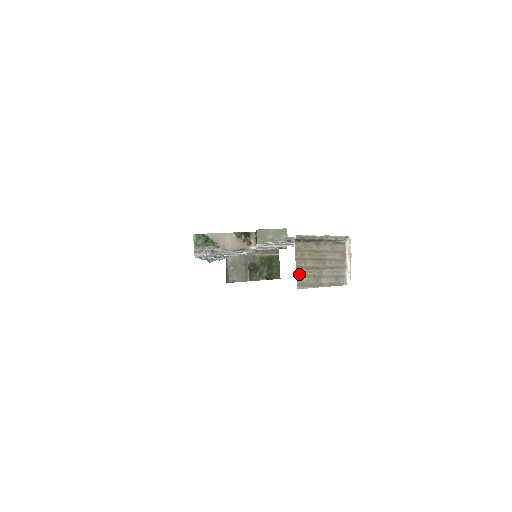
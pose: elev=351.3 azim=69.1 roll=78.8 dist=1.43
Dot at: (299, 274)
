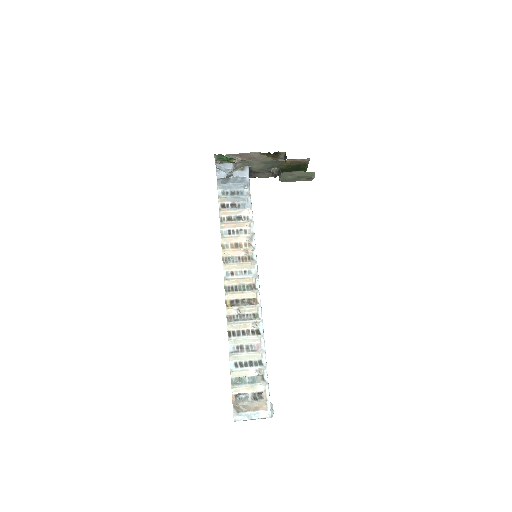
Dot at: occluded
